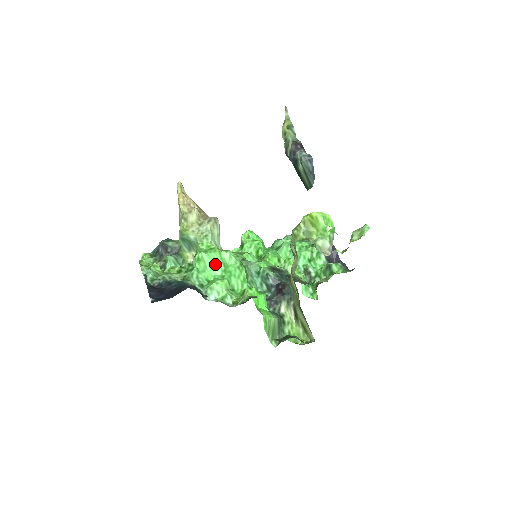
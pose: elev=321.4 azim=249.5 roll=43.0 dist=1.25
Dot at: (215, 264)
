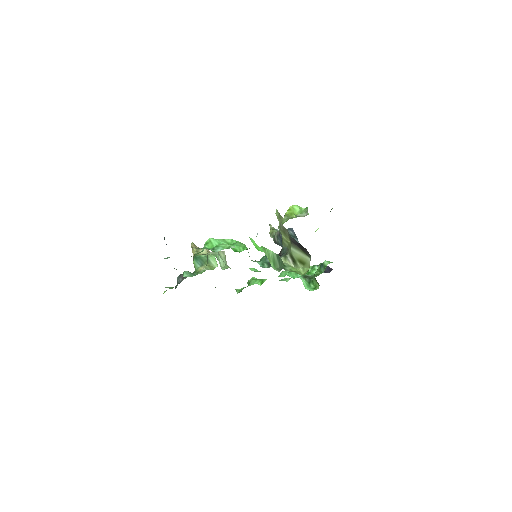
Dot at: occluded
